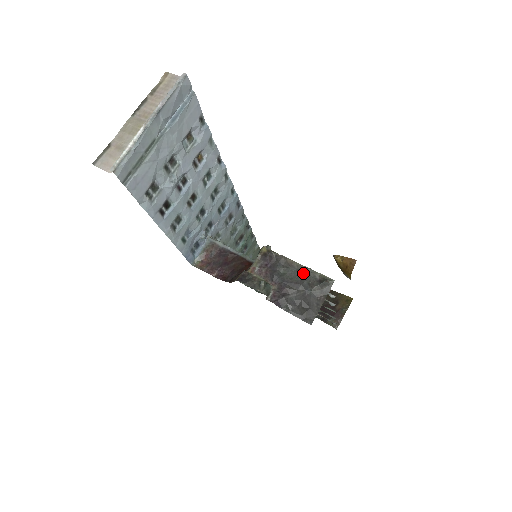
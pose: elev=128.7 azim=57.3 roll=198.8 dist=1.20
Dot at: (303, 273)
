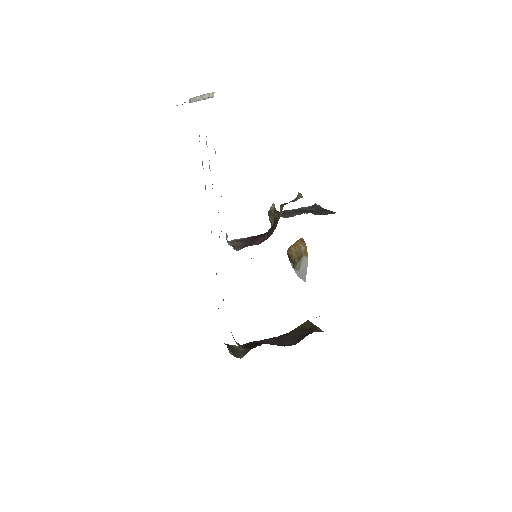
Dot at: (302, 209)
